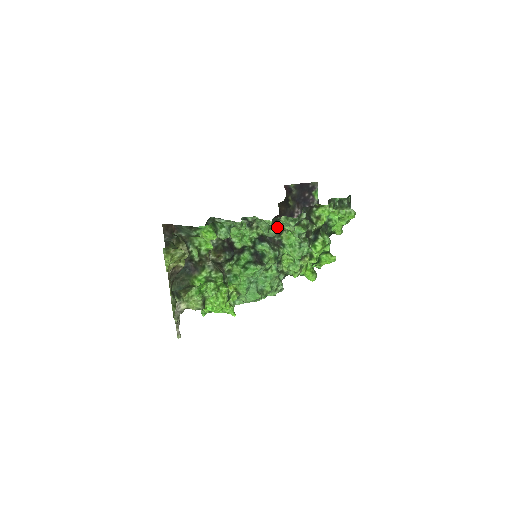
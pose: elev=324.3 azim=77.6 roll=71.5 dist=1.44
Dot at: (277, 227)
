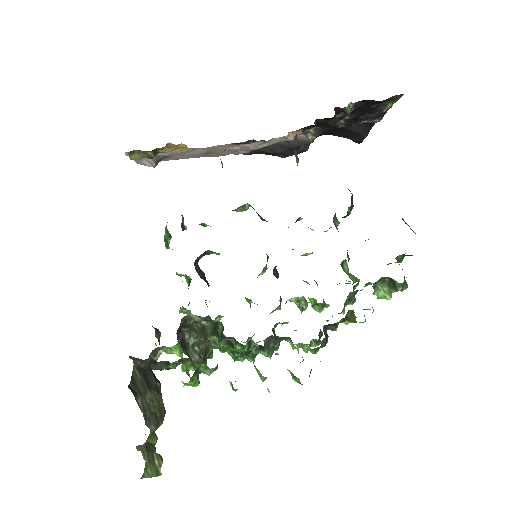
Dot at: occluded
